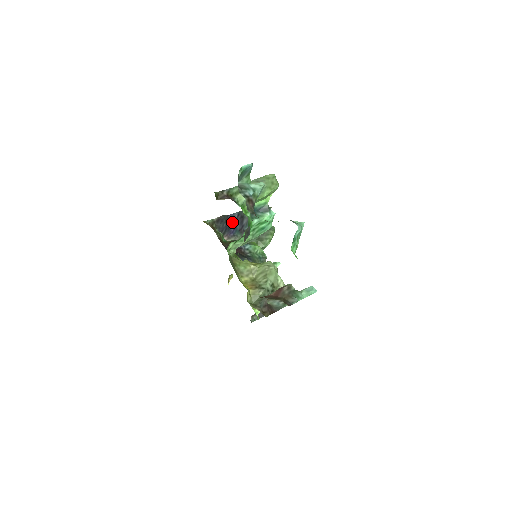
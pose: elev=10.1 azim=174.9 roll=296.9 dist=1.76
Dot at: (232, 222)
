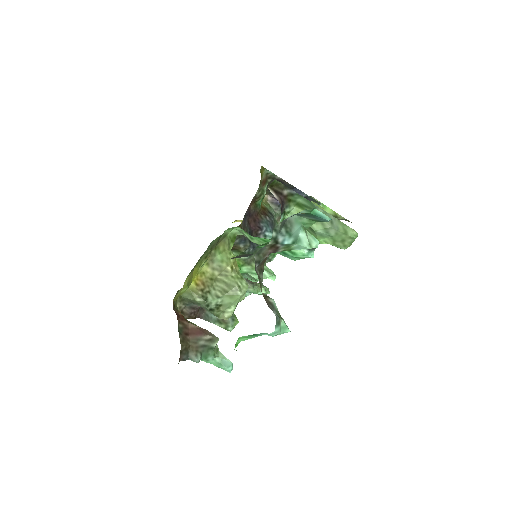
Dot at: occluded
